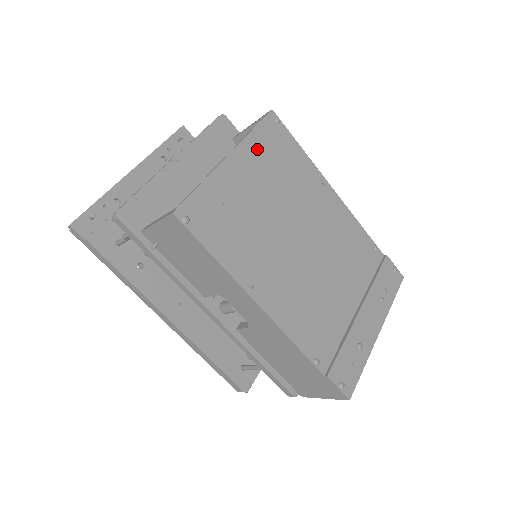
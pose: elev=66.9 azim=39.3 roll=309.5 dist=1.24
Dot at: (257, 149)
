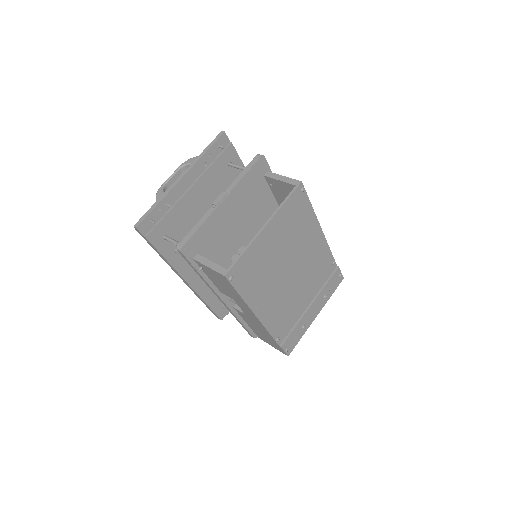
Dot at: (284, 216)
